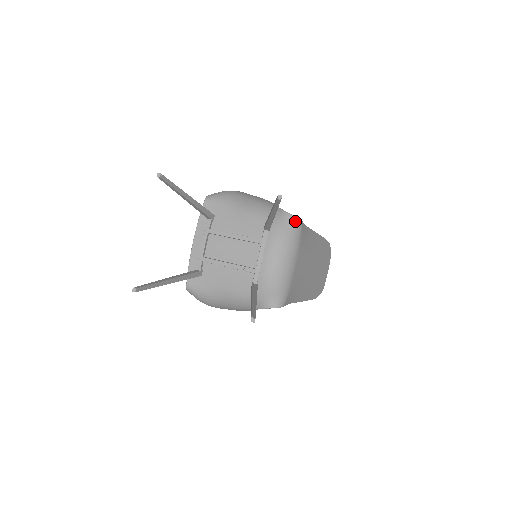
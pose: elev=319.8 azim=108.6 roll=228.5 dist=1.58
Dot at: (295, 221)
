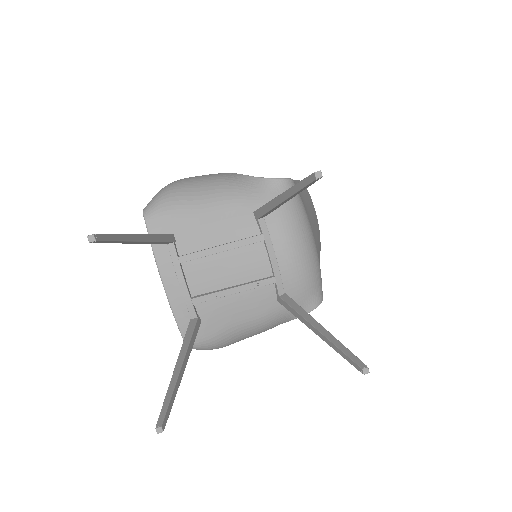
Dot at: (288, 185)
